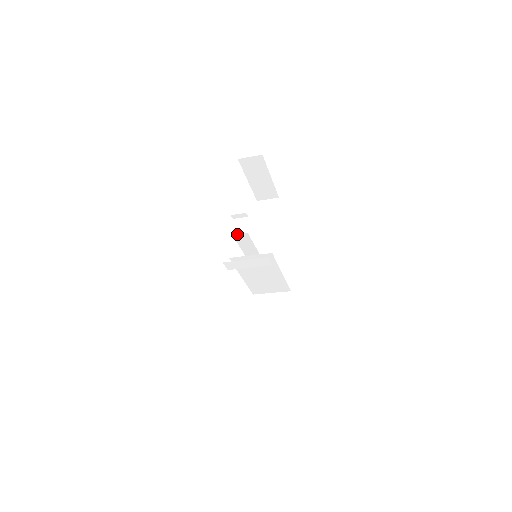
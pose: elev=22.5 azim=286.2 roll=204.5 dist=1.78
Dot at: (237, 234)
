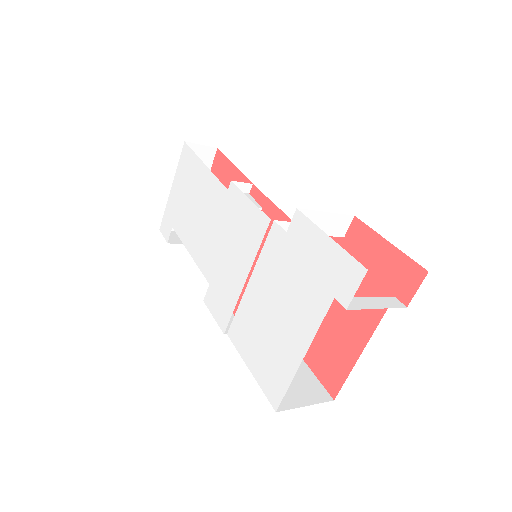
Dot at: occluded
